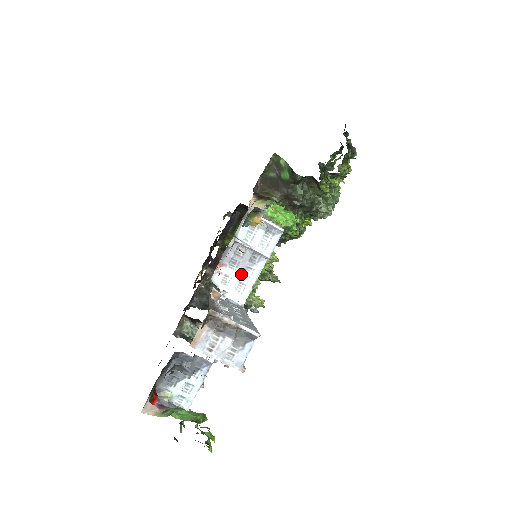
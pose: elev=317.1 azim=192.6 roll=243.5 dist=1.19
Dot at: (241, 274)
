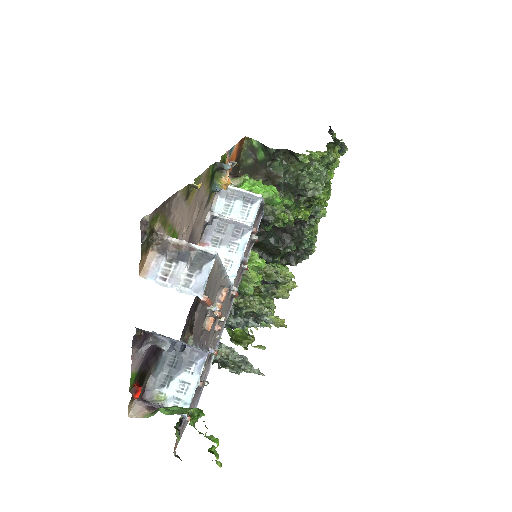
Dot at: (226, 251)
